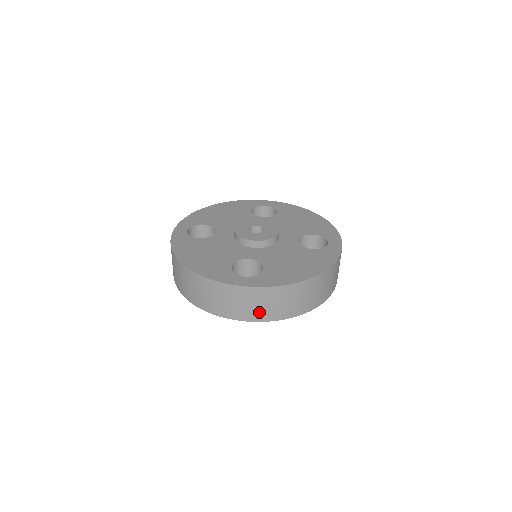
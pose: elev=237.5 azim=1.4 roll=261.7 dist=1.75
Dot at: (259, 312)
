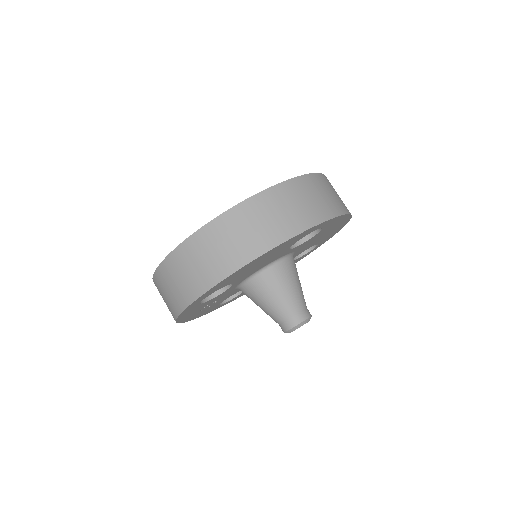
Dot at: (190, 285)
